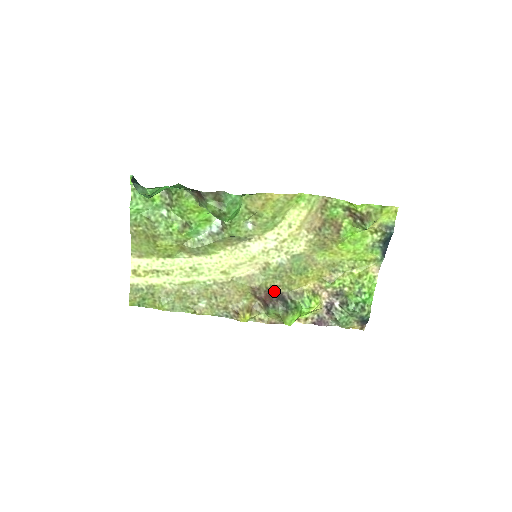
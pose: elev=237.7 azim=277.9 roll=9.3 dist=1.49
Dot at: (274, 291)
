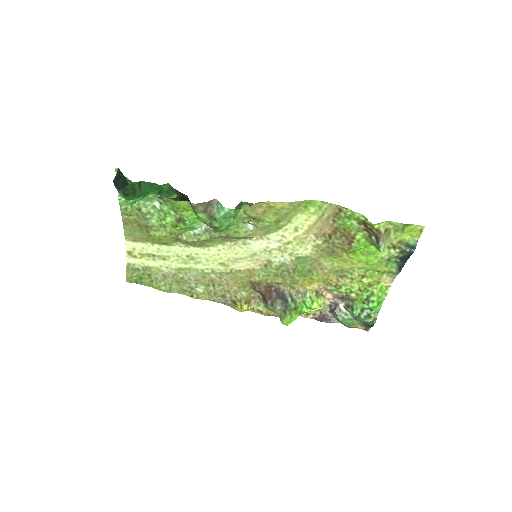
Dot at: (275, 287)
